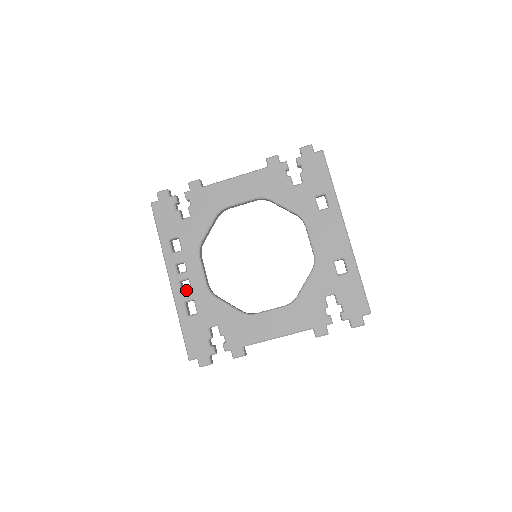
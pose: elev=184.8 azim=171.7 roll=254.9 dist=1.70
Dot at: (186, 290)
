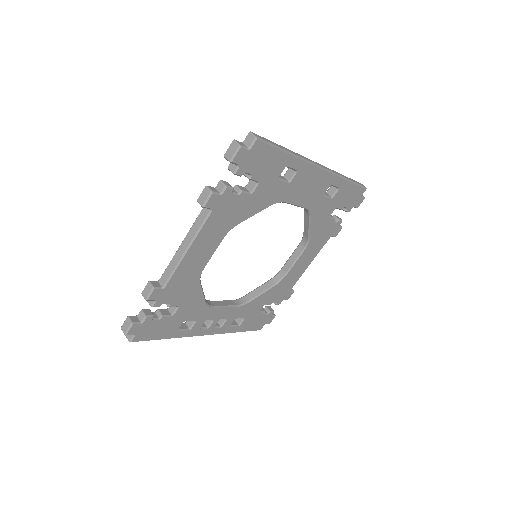
Dot at: (224, 324)
